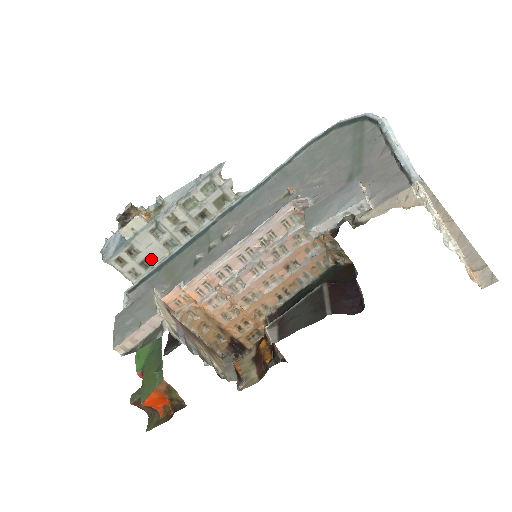
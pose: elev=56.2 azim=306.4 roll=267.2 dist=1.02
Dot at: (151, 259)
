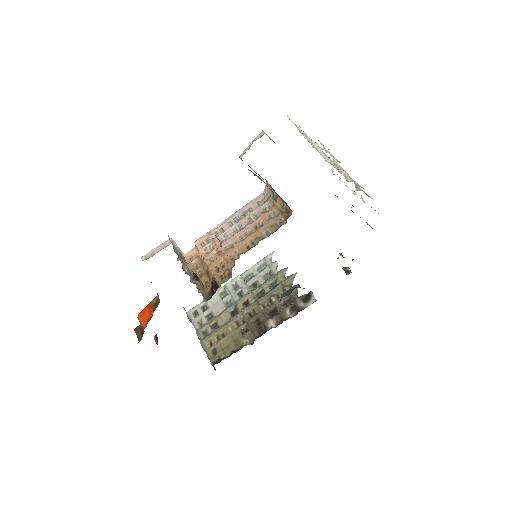
Dot at: (214, 313)
